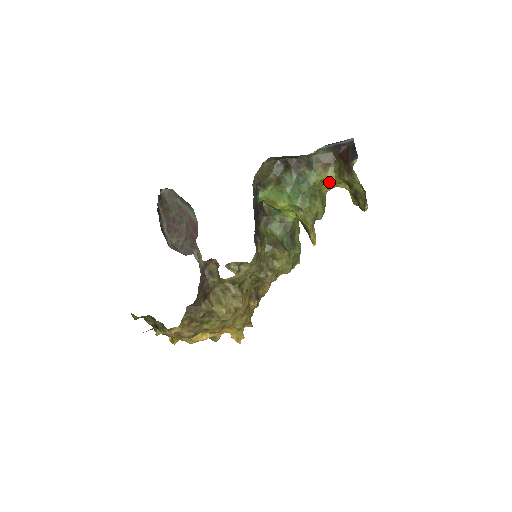
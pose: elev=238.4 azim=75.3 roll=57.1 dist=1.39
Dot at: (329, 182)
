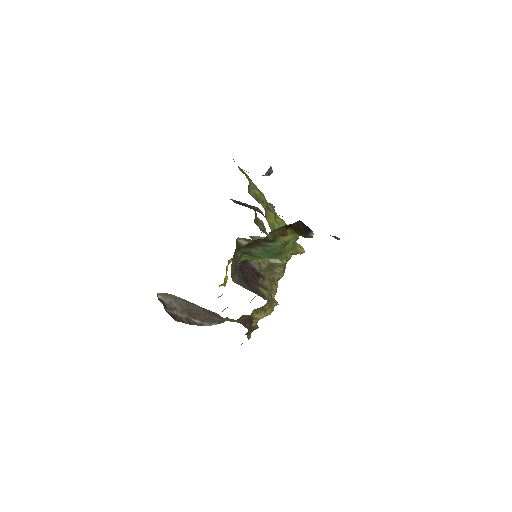
Dot at: occluded
